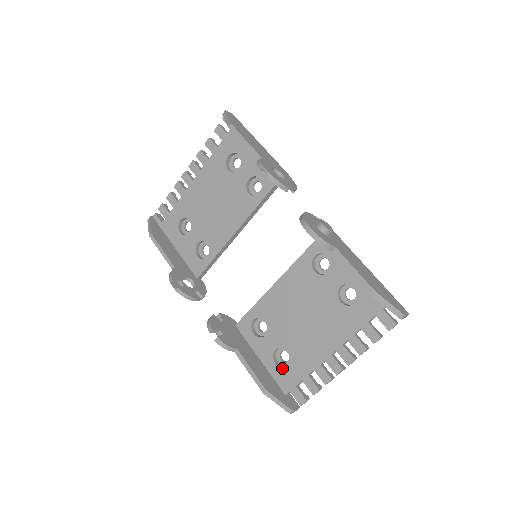
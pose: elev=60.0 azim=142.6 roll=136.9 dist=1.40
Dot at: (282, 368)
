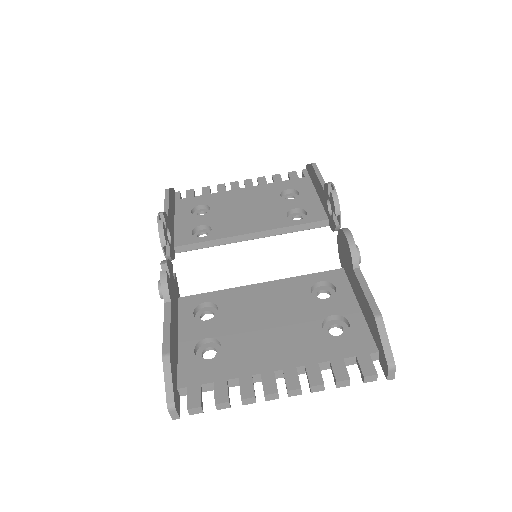
Dot at: (199, 359)
